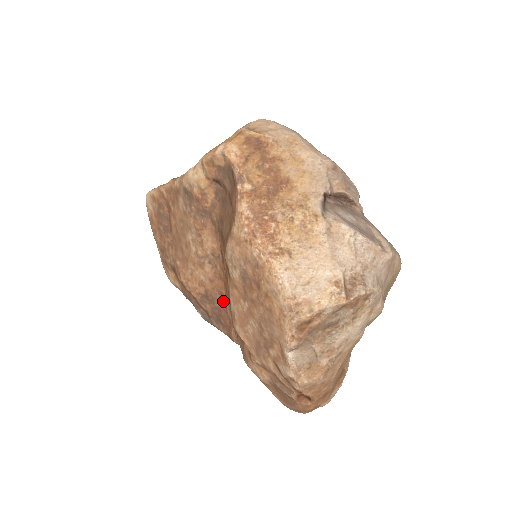
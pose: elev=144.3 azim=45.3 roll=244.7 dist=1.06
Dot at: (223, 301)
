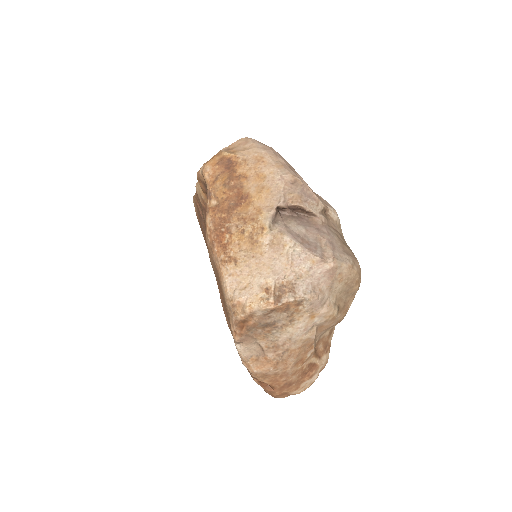
Dot at: occluded
